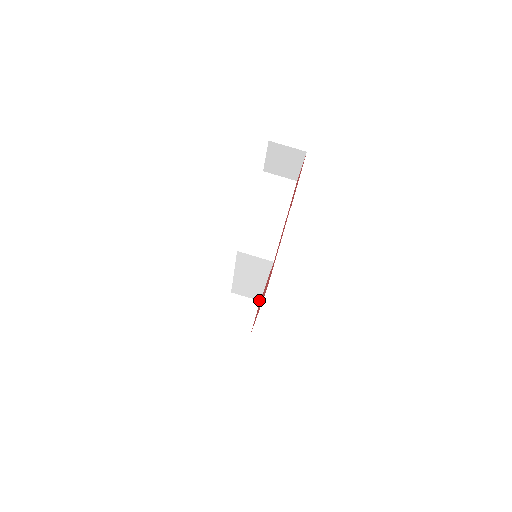
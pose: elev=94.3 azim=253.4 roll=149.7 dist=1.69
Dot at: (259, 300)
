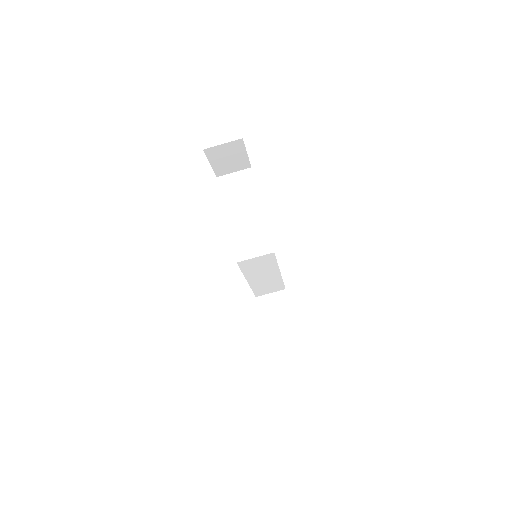
Dot at: (284, 289)
